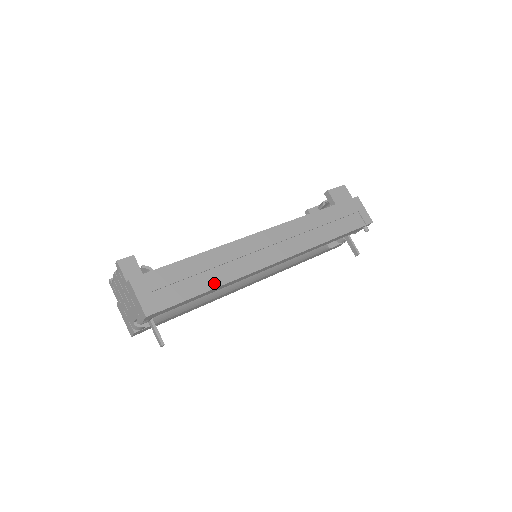
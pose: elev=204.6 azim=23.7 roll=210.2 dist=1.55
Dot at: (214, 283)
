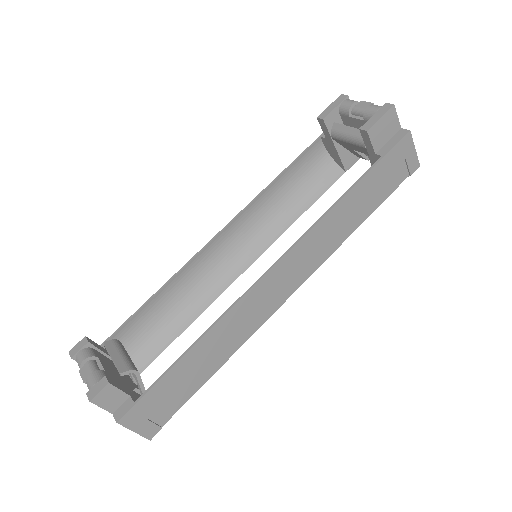
Dot at: (218, 363)
